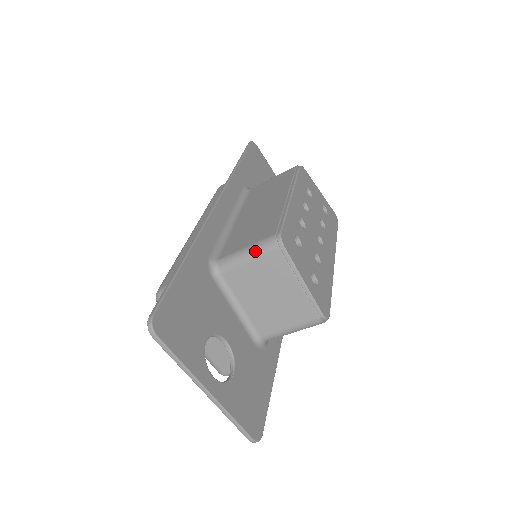
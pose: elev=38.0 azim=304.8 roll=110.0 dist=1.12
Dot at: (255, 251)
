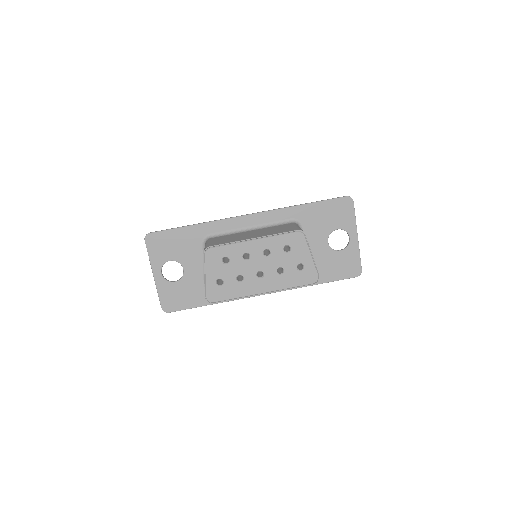
Dot at: (205, 246)
